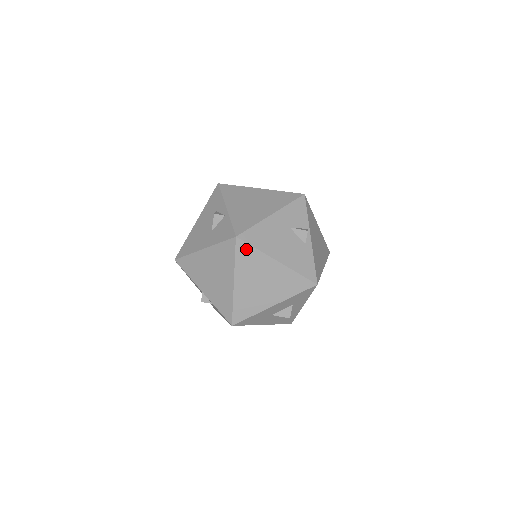
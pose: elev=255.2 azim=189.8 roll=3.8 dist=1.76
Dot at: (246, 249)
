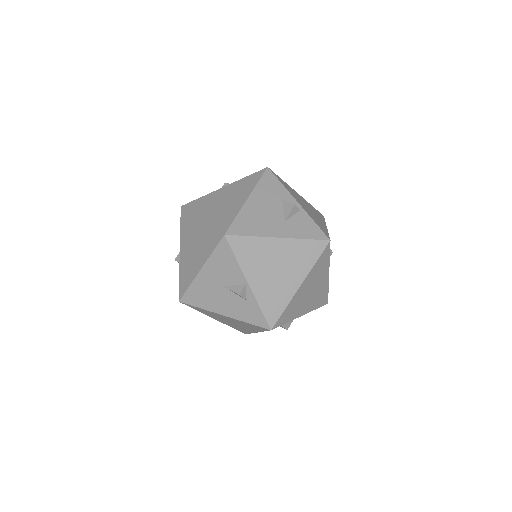
Dot at: (326, 255)
